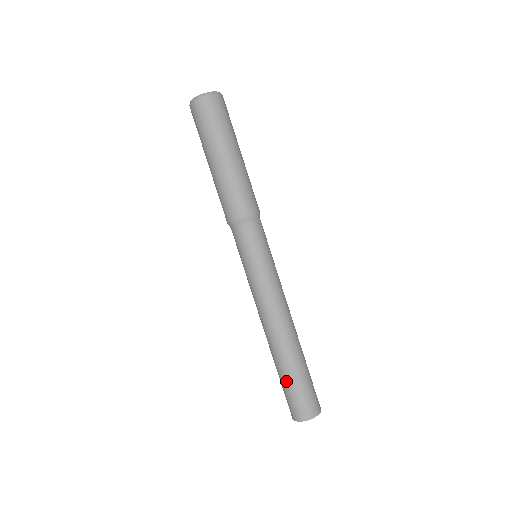
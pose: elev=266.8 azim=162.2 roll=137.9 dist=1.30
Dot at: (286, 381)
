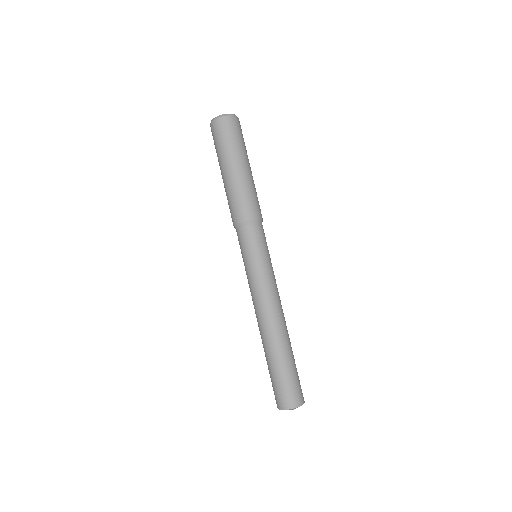
Dot at: (270, 370)
